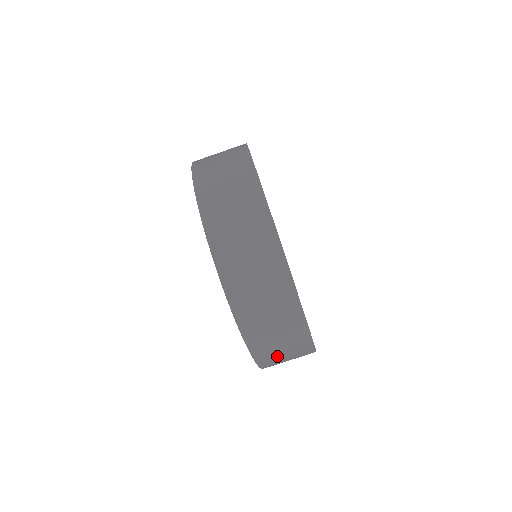
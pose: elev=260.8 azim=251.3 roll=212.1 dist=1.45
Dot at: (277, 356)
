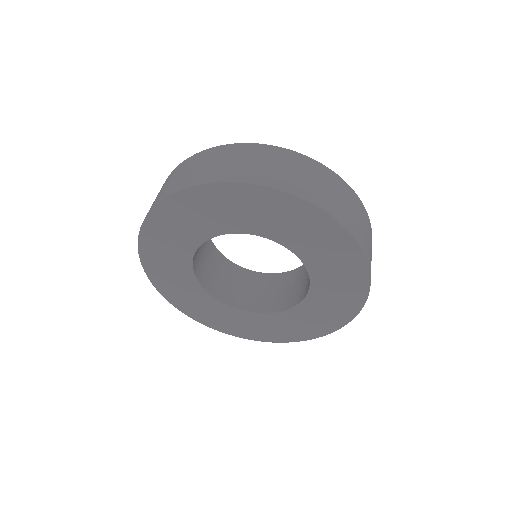
Dot at: (248, 168)
